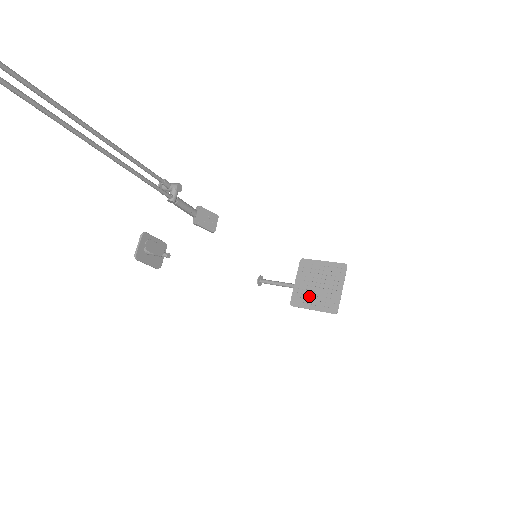
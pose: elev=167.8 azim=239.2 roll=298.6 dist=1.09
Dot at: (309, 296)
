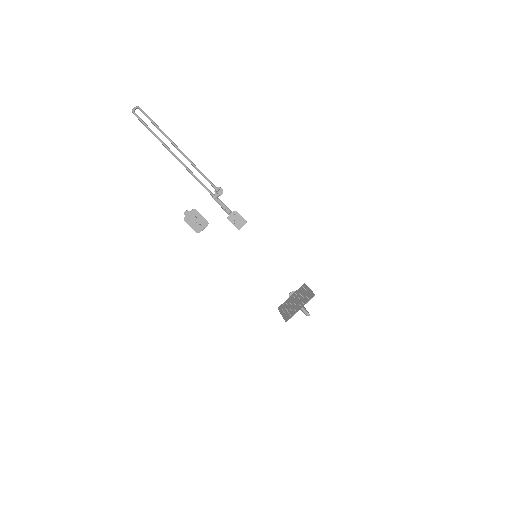
Dot at: (287, 306)
